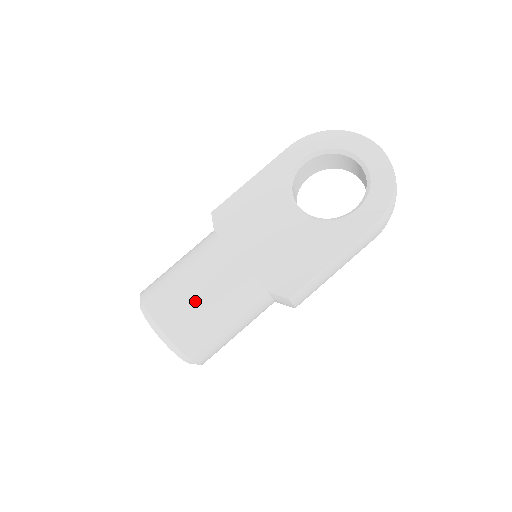
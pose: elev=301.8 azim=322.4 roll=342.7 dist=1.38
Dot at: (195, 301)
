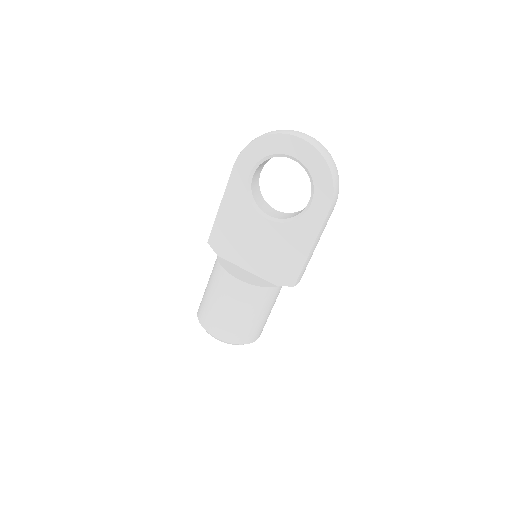
Dot at: (236, 319)
